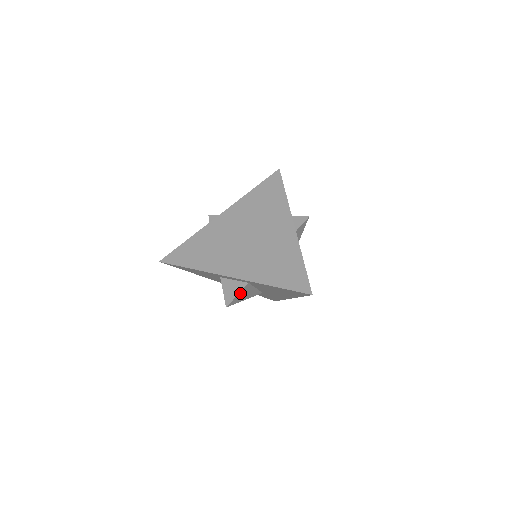
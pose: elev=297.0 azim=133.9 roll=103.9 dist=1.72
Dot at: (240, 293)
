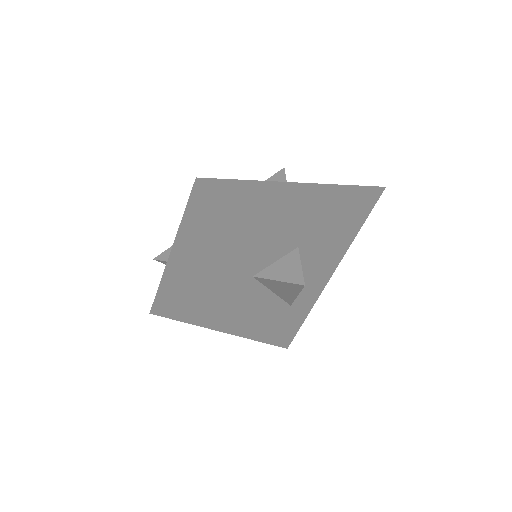
Dot at: (299, 266)
